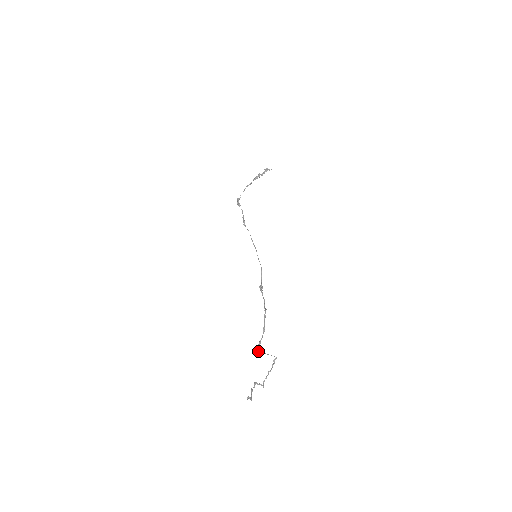
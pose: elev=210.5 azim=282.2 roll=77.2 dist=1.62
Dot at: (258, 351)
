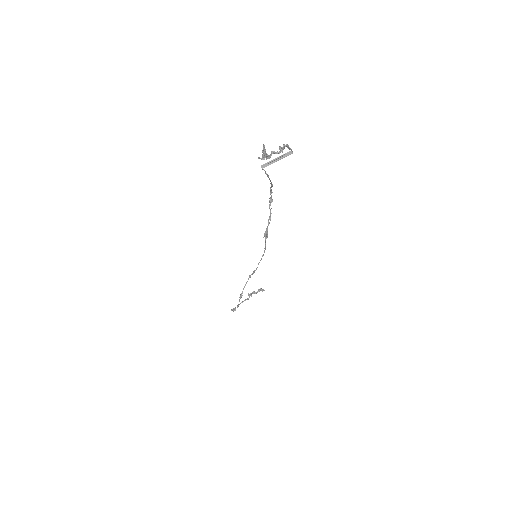
Dot at: (265, 164)
